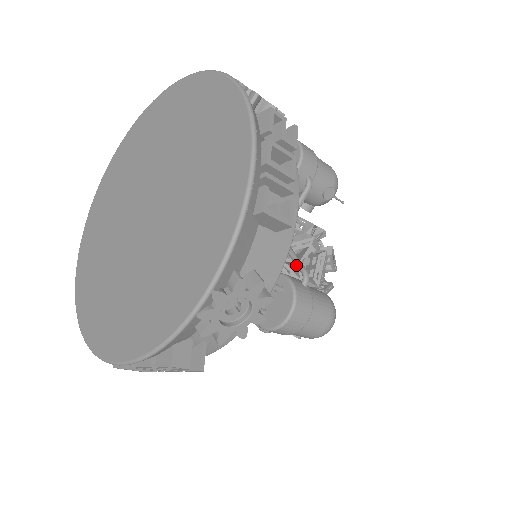
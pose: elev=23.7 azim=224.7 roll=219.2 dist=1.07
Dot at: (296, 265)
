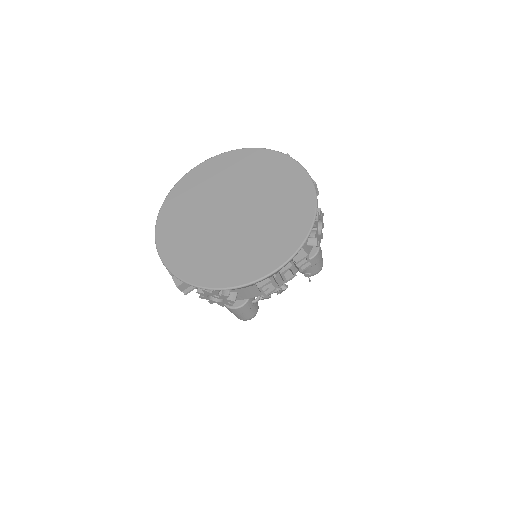
Dot at: occluded
